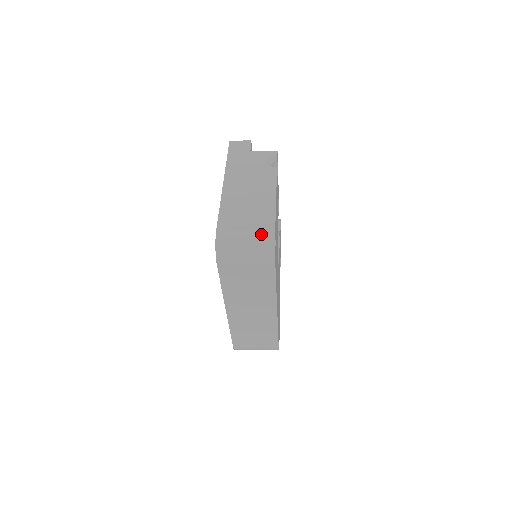
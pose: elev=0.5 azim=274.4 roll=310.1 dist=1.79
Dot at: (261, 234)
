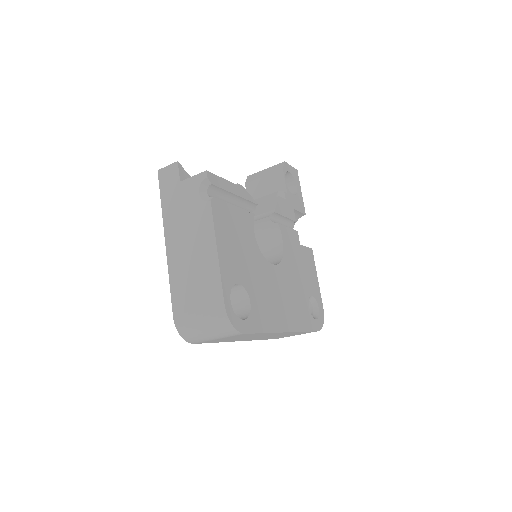
Dot at: (213, 315)
